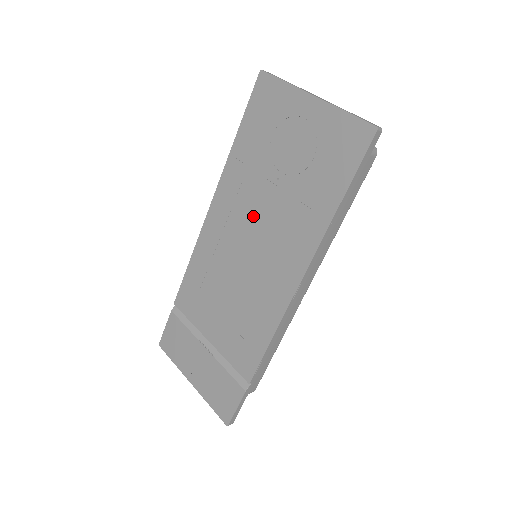
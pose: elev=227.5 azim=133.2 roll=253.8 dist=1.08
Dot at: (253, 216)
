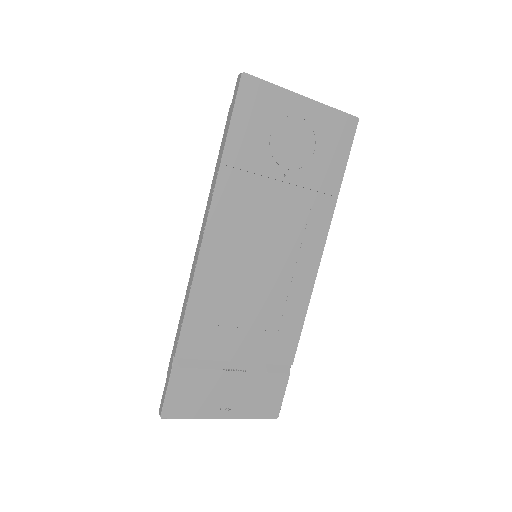
Dot at: (265, 218)
